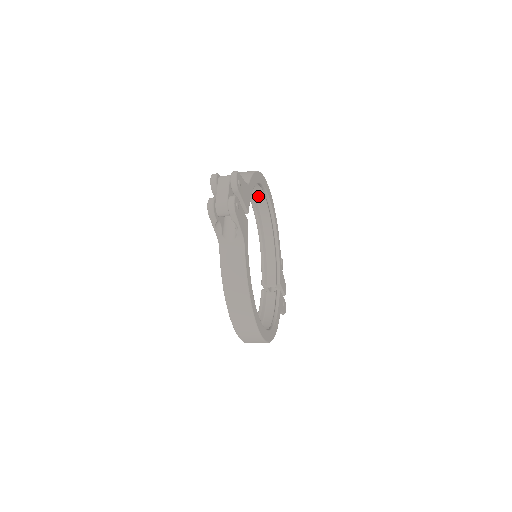
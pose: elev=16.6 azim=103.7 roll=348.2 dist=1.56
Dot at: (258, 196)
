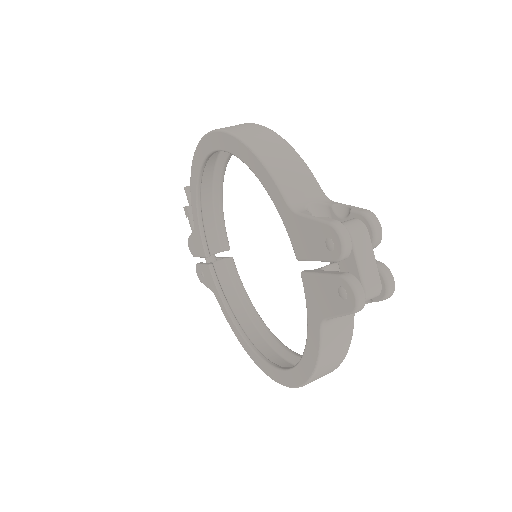
Dot at: occluded
